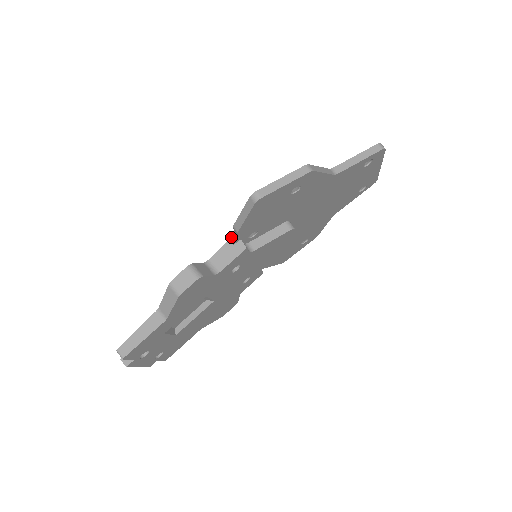
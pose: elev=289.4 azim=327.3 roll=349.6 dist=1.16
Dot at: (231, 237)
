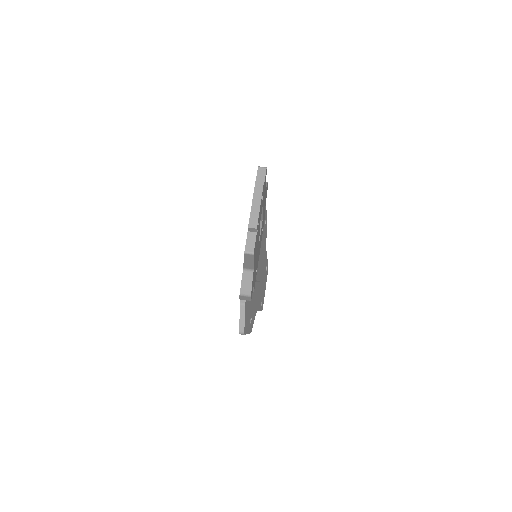
Dot at: occluded
